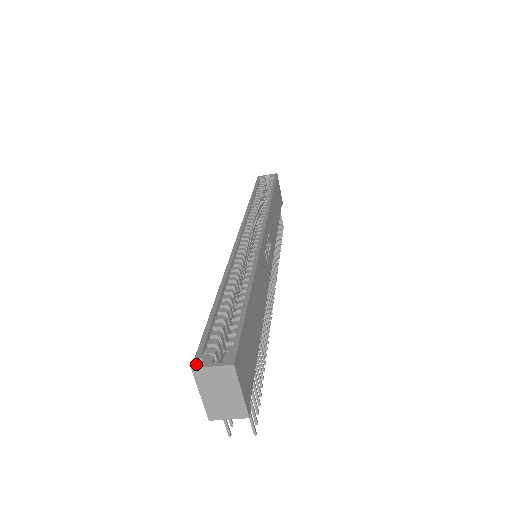
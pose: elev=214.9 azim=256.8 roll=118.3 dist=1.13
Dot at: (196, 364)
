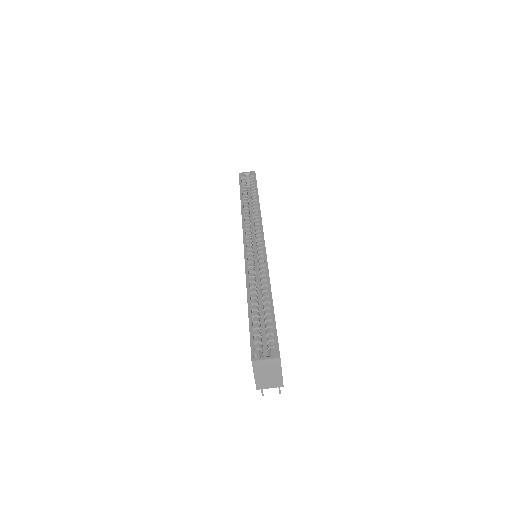
Dot at: (254, 358)
